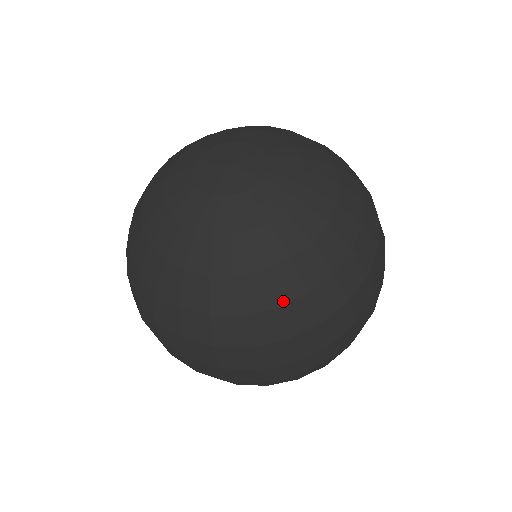
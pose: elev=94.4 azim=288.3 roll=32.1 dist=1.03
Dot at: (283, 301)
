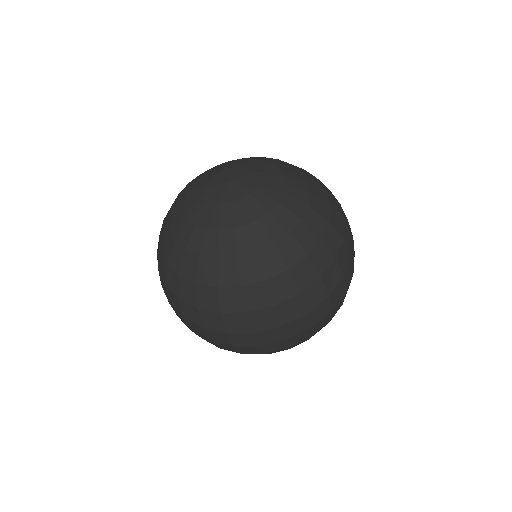
Dot at: (246, 282)
